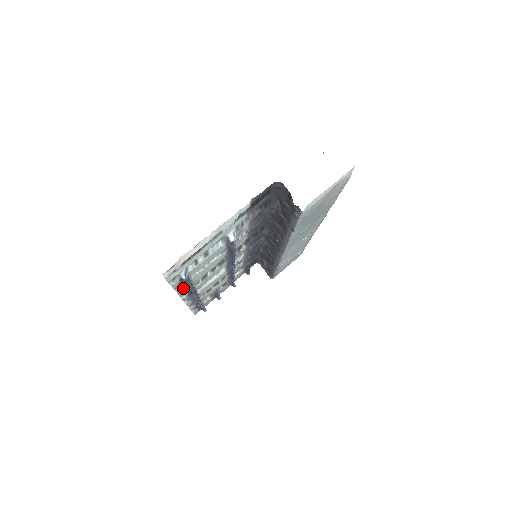
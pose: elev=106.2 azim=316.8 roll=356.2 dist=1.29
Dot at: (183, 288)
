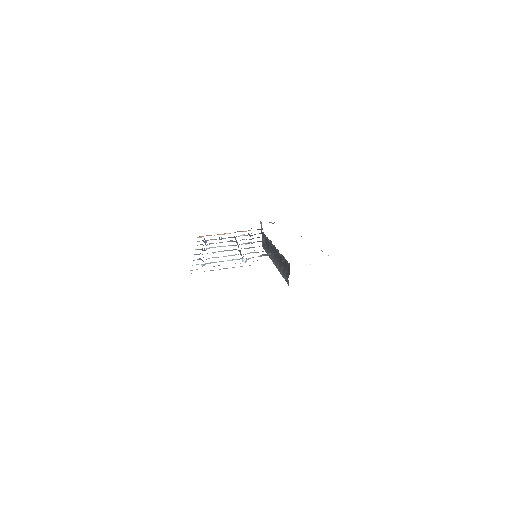
Dot at: occluded
